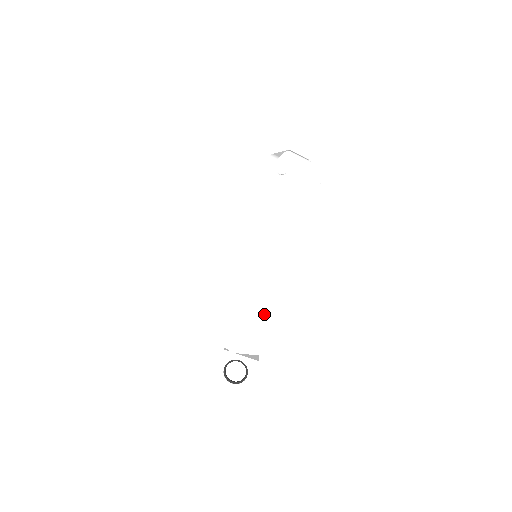
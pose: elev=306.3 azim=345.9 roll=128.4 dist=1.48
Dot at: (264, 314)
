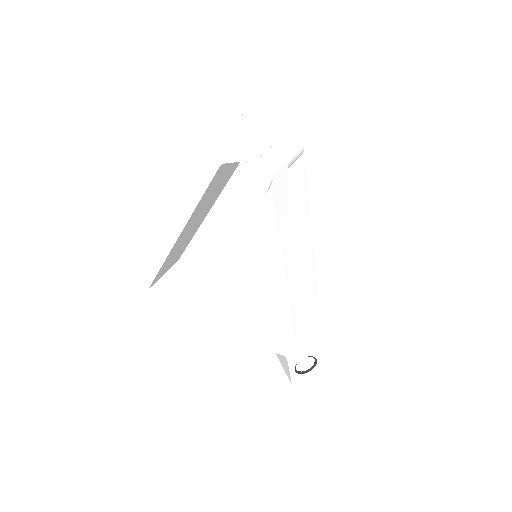
Dot at: (305, 311)
